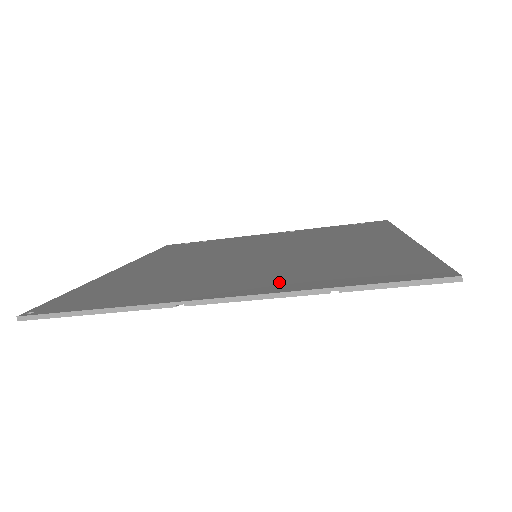
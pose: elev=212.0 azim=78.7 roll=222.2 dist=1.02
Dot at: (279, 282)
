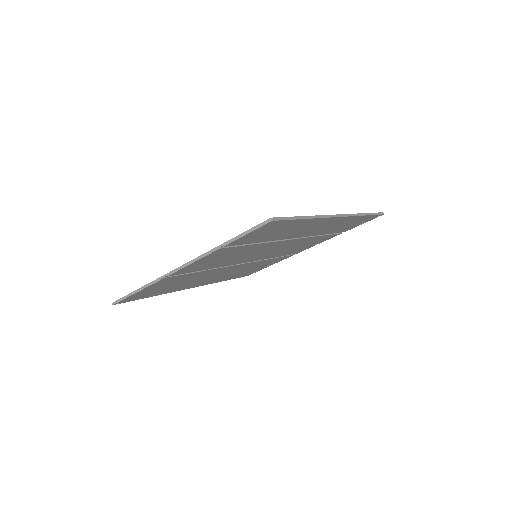
Dot at: occluded
